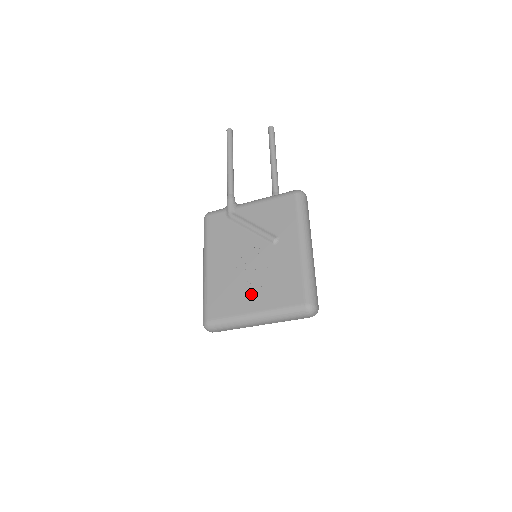
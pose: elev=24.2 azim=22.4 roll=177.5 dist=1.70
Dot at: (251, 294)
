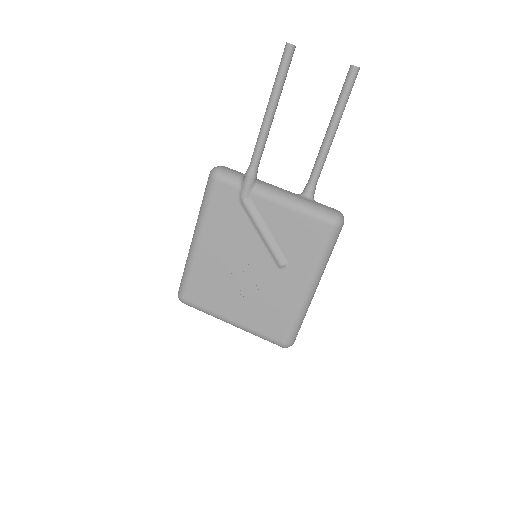
Dot at: (235, 303)
